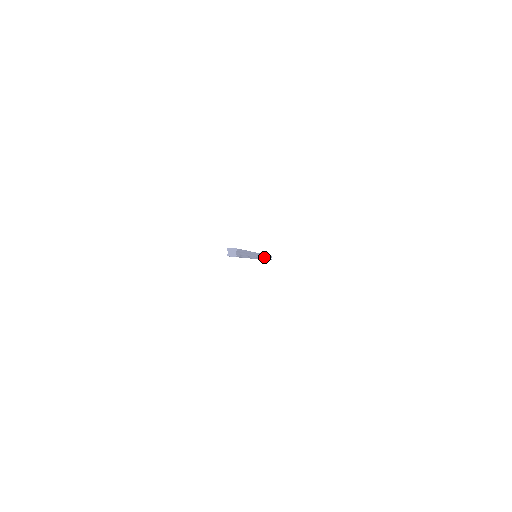
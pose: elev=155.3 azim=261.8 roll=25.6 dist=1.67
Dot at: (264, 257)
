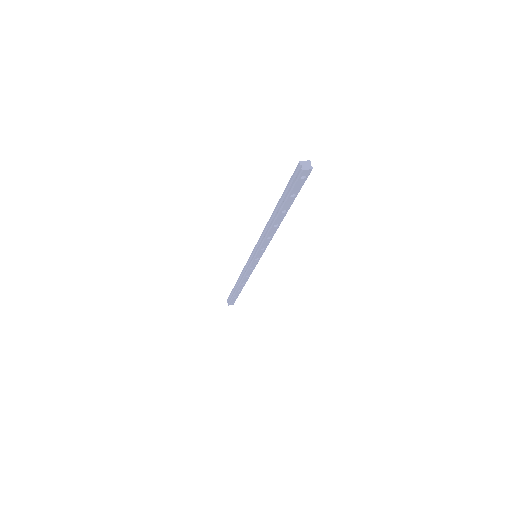
Dot at: occluded
